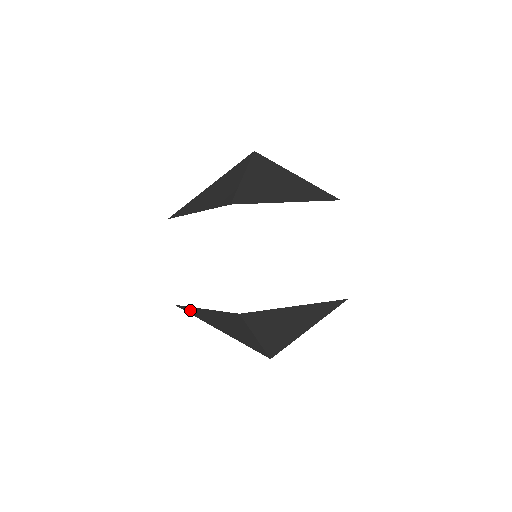
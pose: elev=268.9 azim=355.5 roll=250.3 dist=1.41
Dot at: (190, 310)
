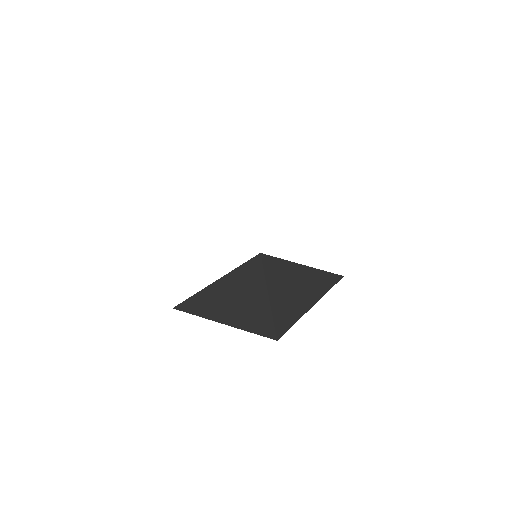
Dot at: (193, 303)
